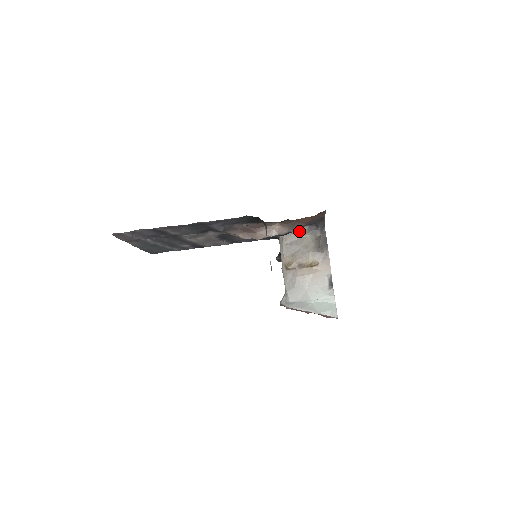
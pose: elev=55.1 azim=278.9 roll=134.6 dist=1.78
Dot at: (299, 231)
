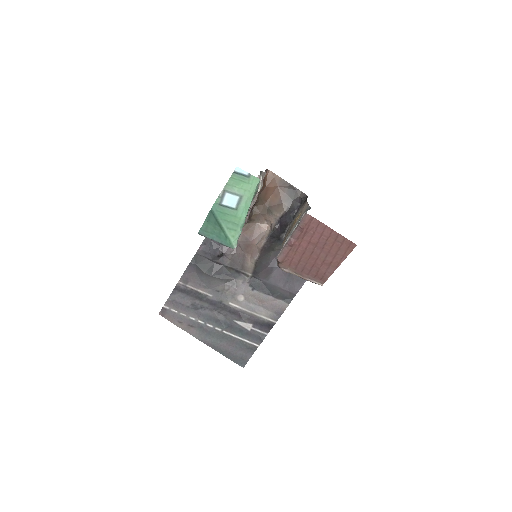
Dot at: occluded
